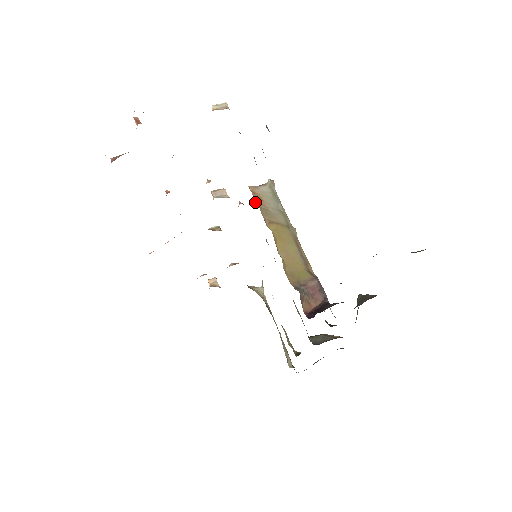
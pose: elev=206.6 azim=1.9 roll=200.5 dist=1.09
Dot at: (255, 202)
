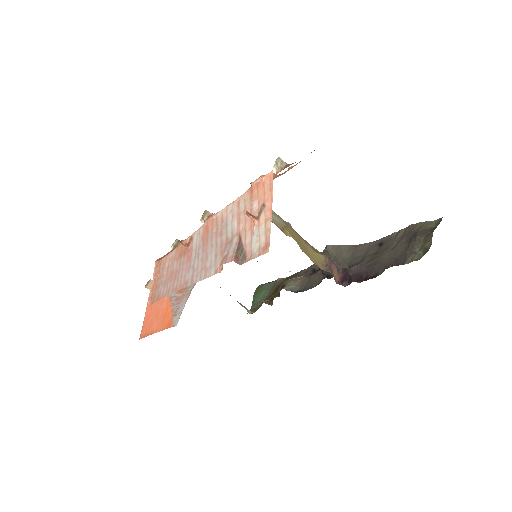
Dot at: occluded
